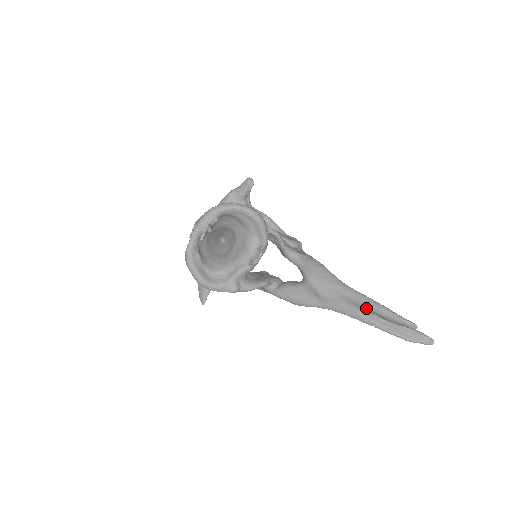
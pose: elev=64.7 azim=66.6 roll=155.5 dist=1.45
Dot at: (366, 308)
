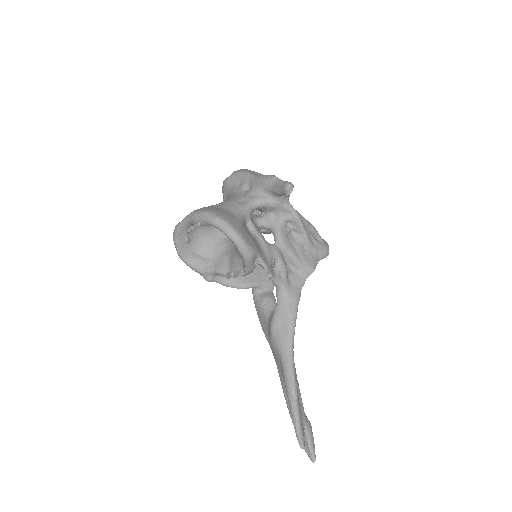
Dot at: (286, 393)
